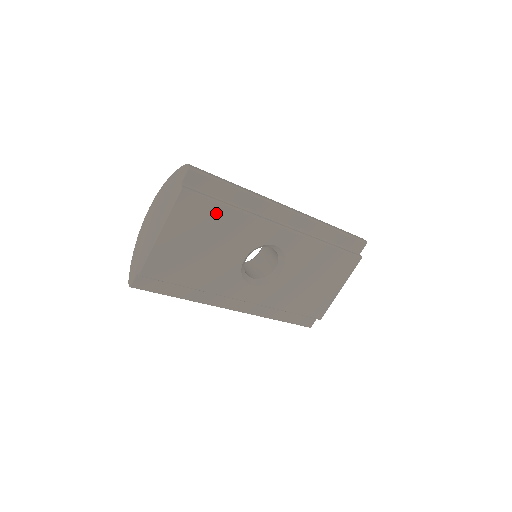
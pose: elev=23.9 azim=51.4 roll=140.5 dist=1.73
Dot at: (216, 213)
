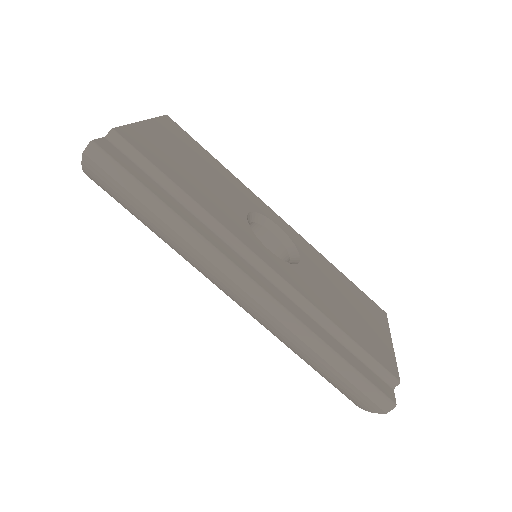
Dot at: (203, 153)
